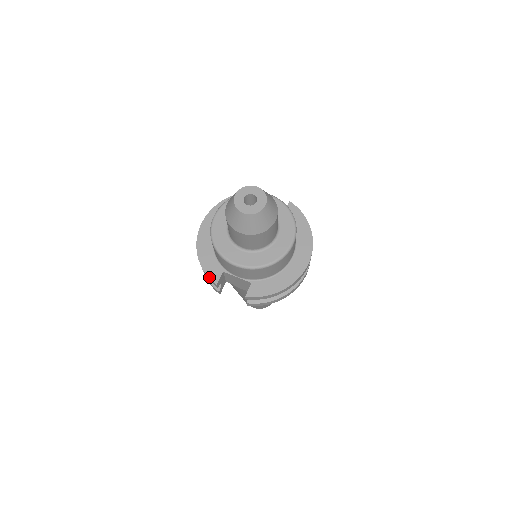
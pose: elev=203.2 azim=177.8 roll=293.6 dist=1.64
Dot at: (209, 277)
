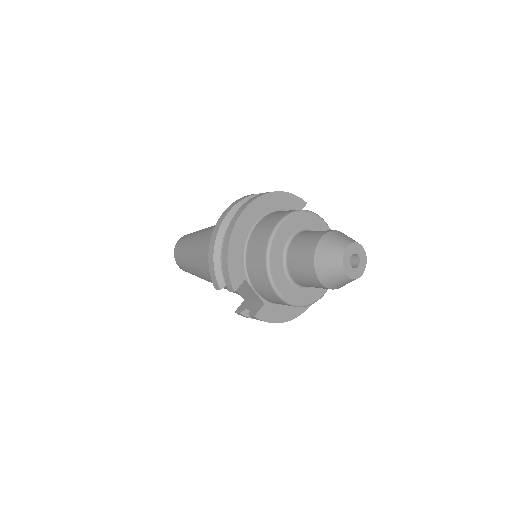
Dot at: (231, 280)
